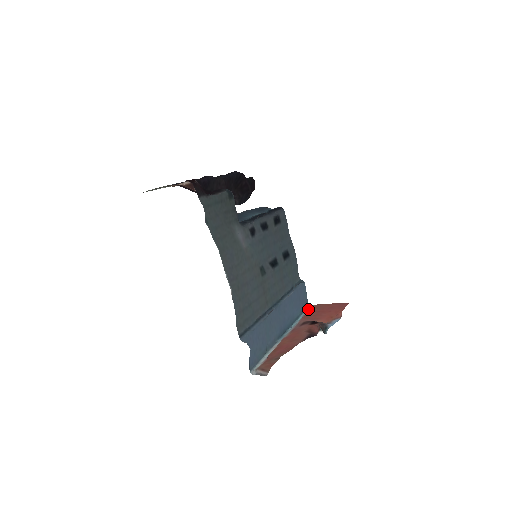
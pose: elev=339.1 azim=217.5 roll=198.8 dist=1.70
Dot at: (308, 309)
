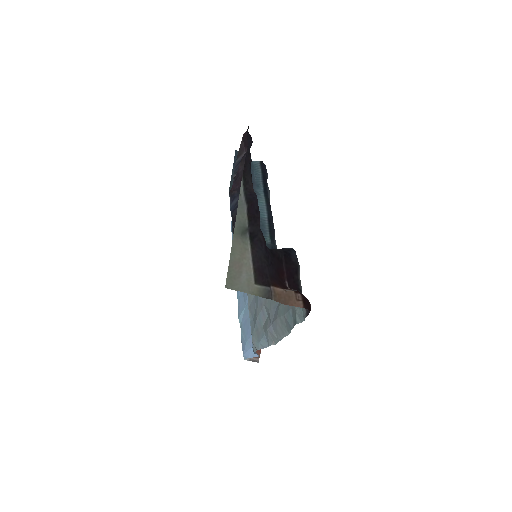
Dot at: occluded
